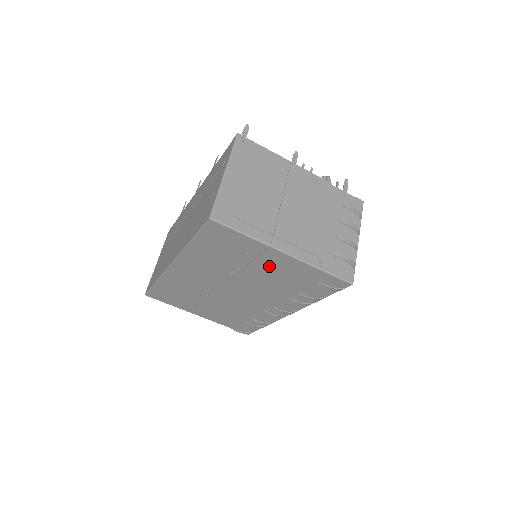
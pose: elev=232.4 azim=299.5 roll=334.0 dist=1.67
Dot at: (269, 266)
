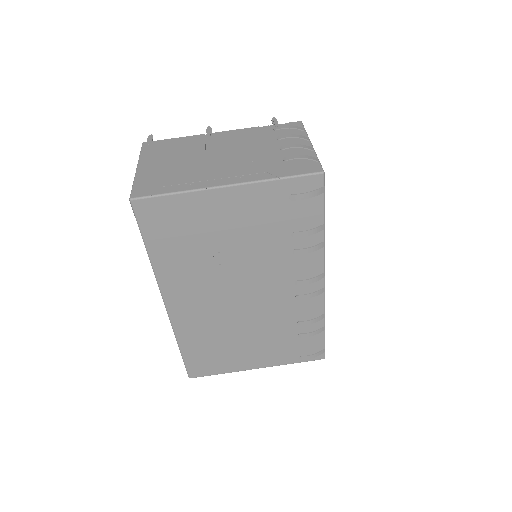
Dot at: (234, 221)
